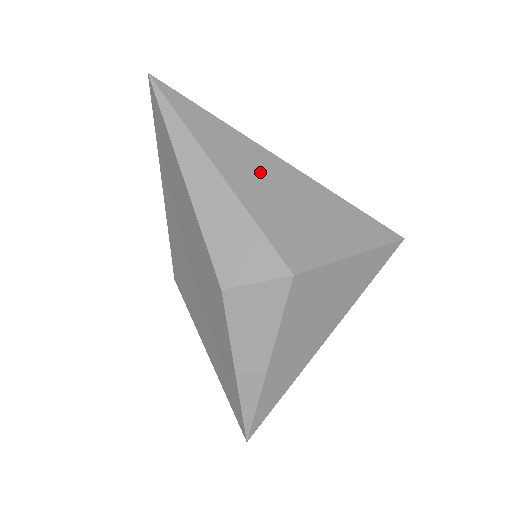
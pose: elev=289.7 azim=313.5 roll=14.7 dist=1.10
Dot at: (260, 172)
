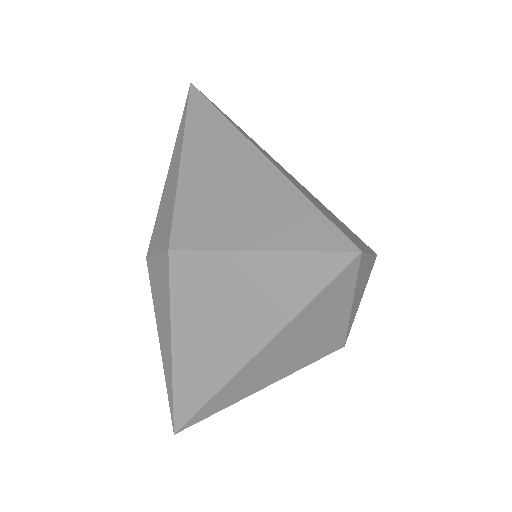
Dot at: (220, 157)
